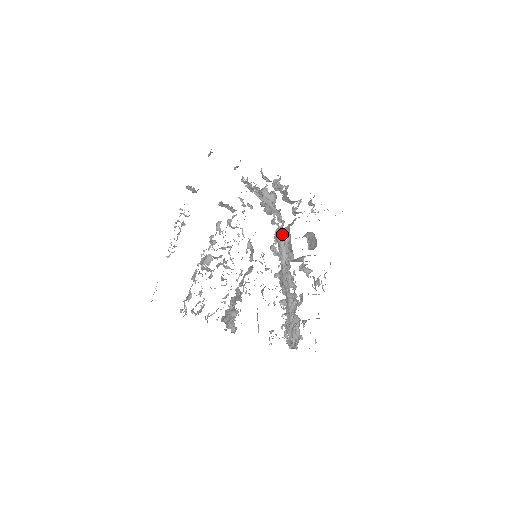
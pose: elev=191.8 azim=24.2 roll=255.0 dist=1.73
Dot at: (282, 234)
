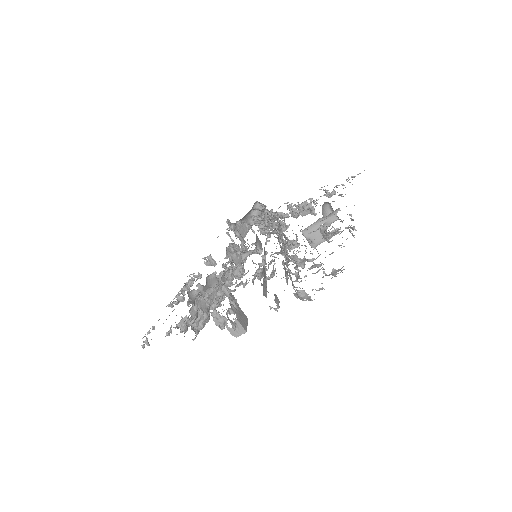
Dot at: occluded
